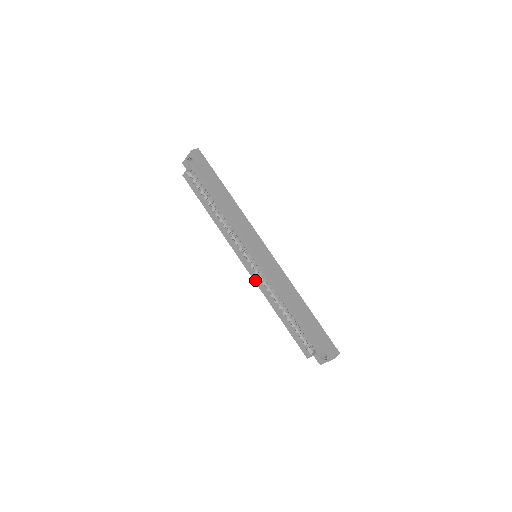
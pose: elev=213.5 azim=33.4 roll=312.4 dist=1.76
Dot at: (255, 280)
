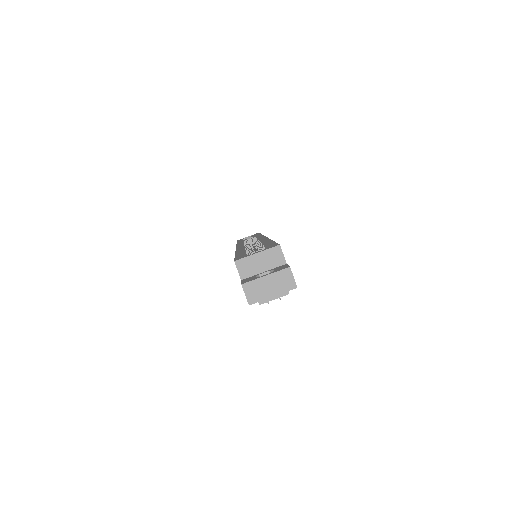
Dot at: occluded
